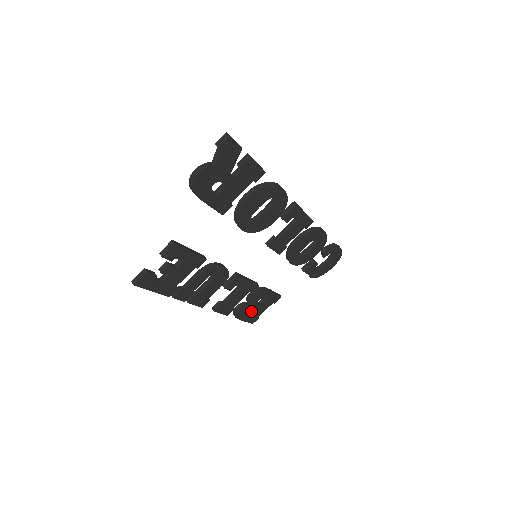
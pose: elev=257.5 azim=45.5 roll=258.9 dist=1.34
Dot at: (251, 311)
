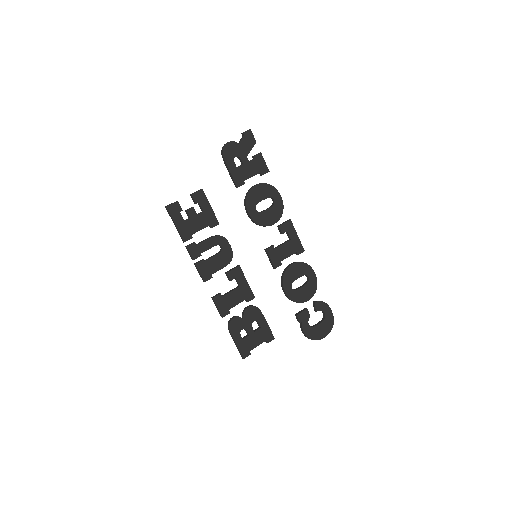
Dot at: (244, 337)
